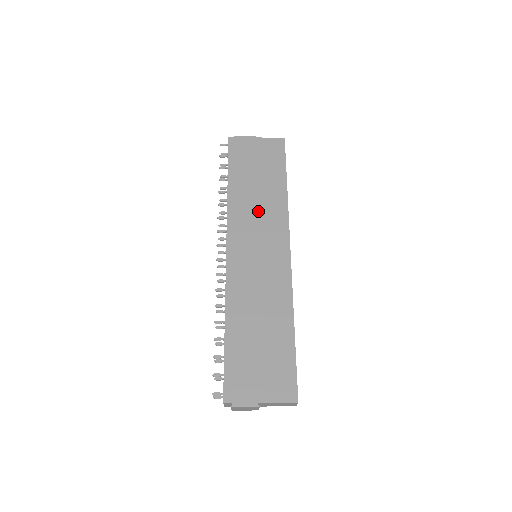
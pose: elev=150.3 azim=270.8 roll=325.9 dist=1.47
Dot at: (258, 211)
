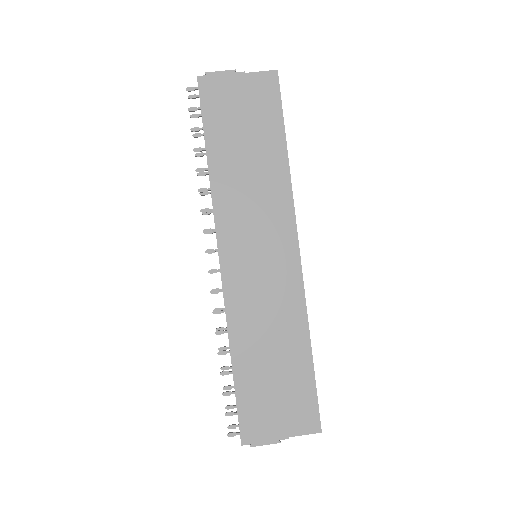
Dot at: (253, 197)
